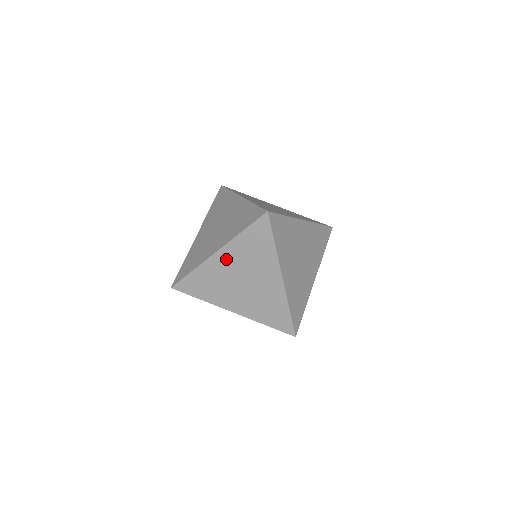
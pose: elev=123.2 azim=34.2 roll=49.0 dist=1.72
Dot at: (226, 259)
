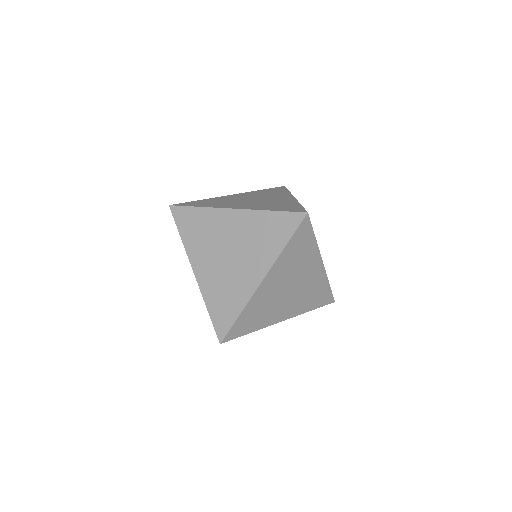
Dot at: (235, 222)
